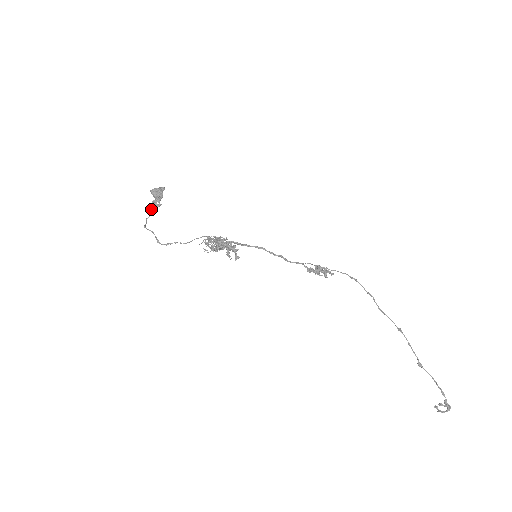
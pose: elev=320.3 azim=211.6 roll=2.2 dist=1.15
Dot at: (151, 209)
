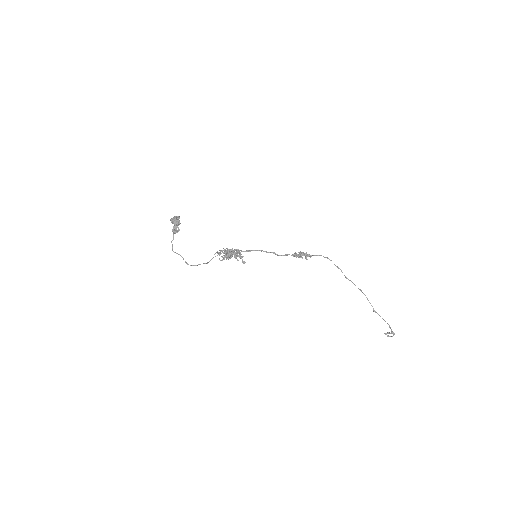
Dot at: (173, 233)
